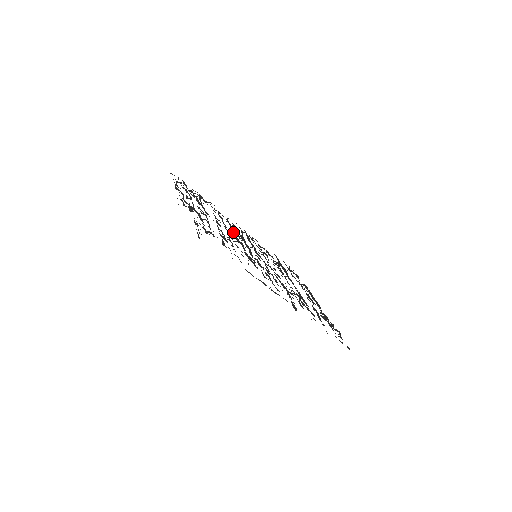
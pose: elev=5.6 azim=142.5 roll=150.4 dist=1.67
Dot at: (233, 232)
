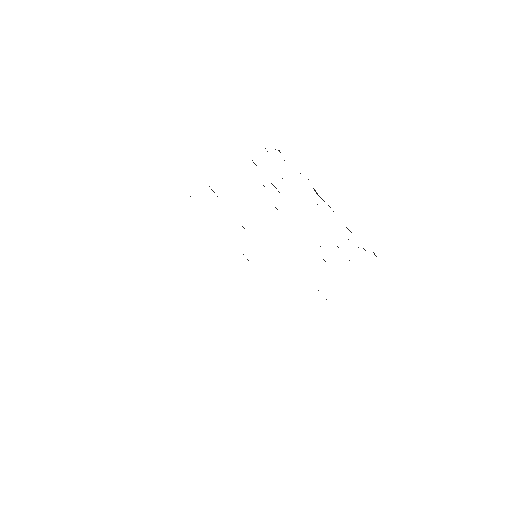
Dot at: occluded
